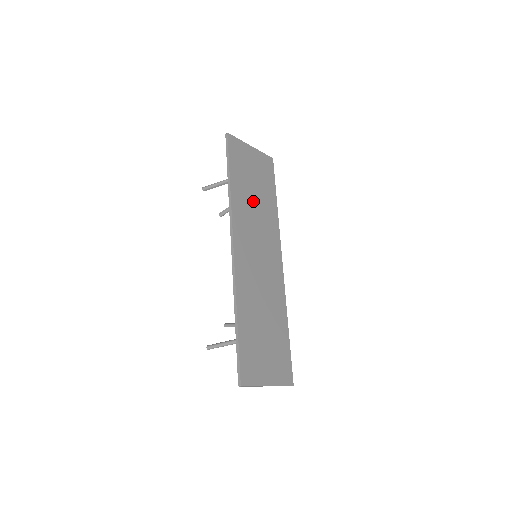
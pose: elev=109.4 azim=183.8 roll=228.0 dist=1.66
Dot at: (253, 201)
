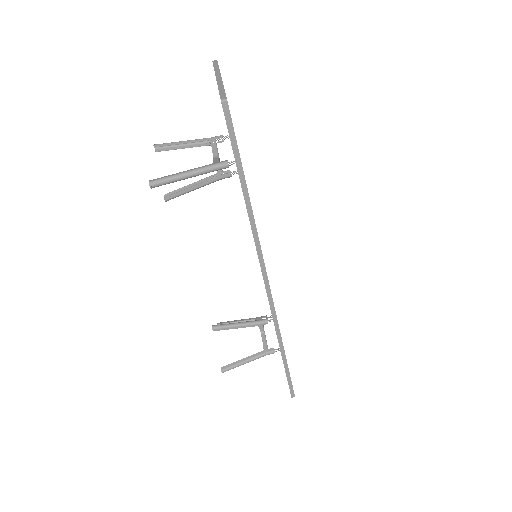
Dot at: occluded
